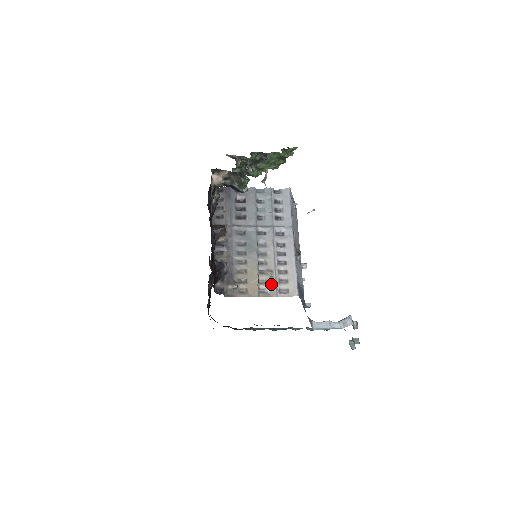
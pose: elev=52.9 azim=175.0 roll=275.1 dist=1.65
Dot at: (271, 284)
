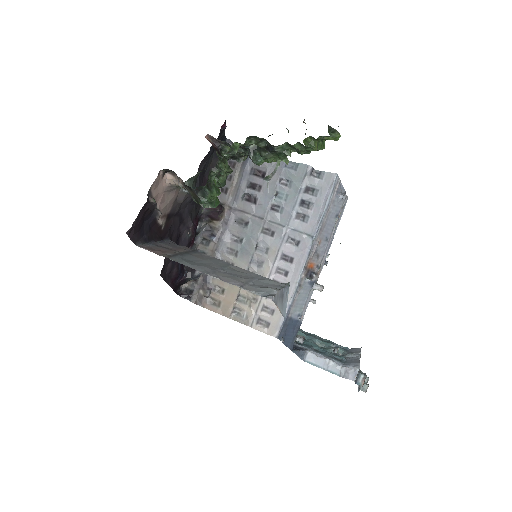
Dot at: (250, 308)
